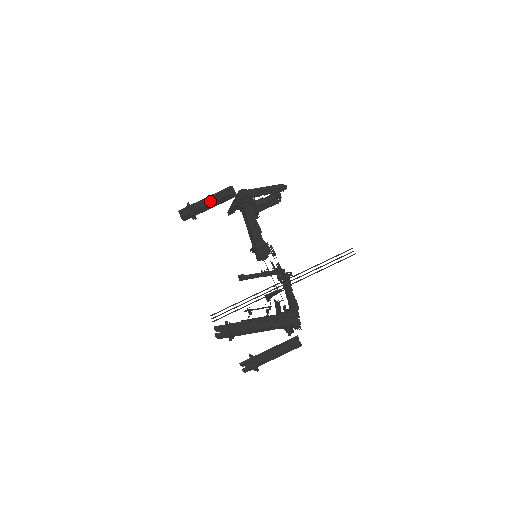
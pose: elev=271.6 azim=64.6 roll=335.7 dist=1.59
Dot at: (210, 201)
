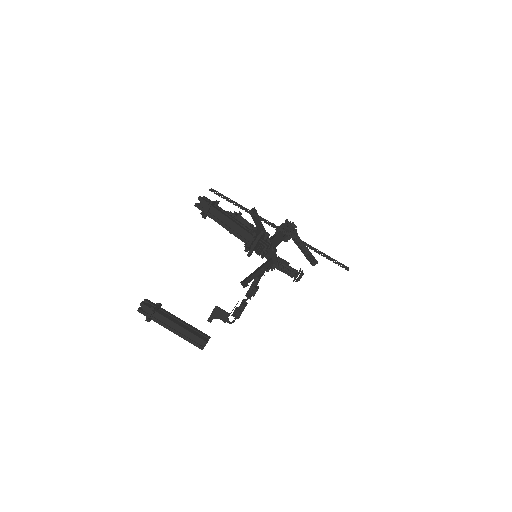
Dot at: occluded
